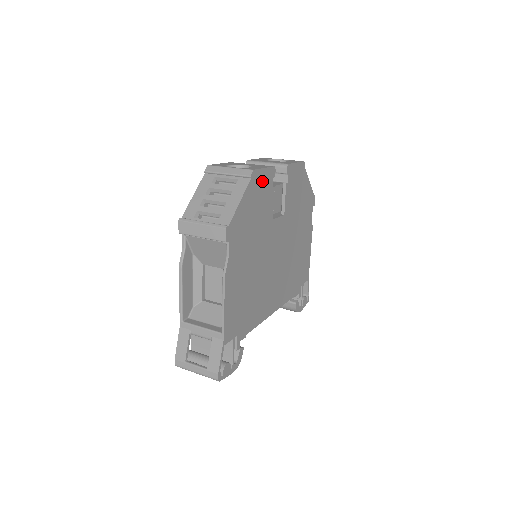
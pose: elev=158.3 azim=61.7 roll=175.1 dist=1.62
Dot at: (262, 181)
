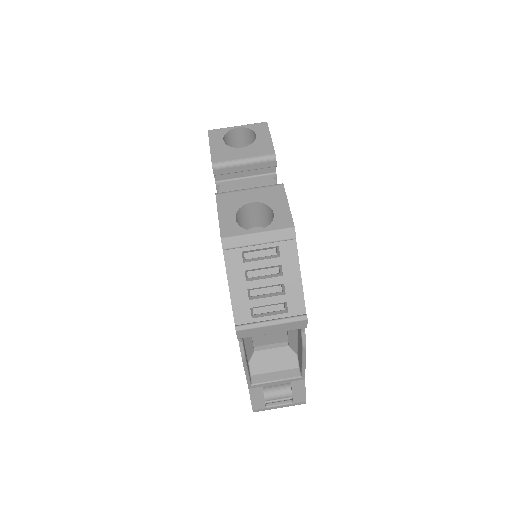
Dot at: occluded
